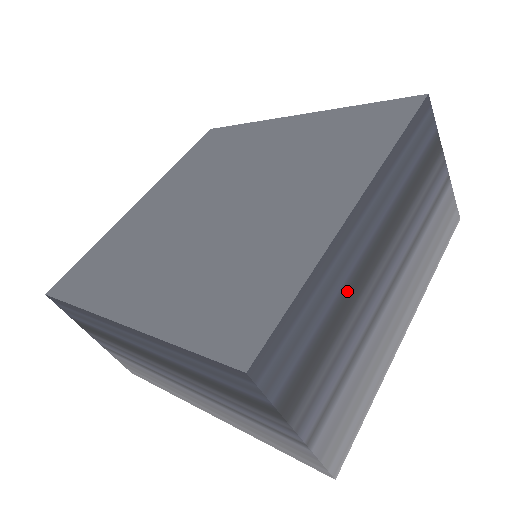
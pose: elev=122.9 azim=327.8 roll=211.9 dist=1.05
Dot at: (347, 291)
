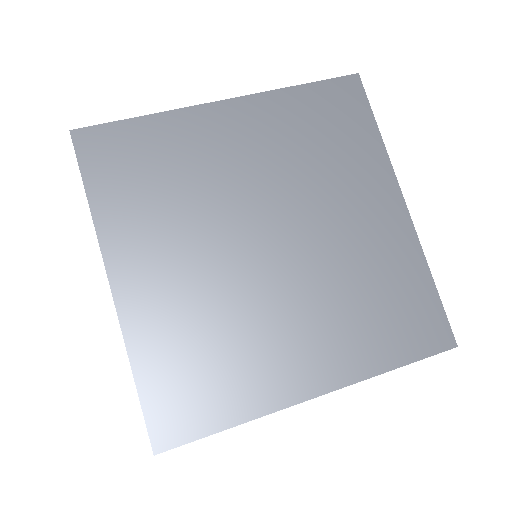
Dot at: occluded
